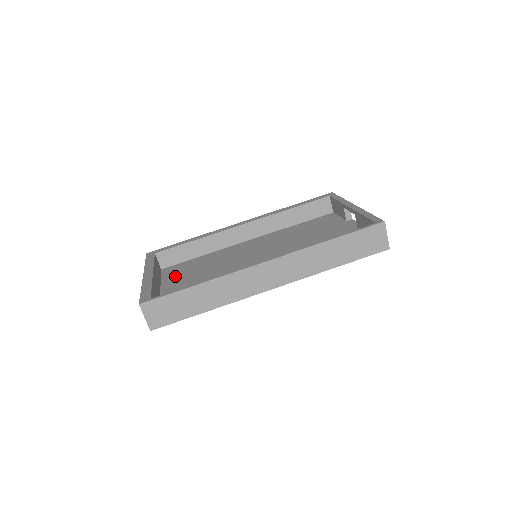
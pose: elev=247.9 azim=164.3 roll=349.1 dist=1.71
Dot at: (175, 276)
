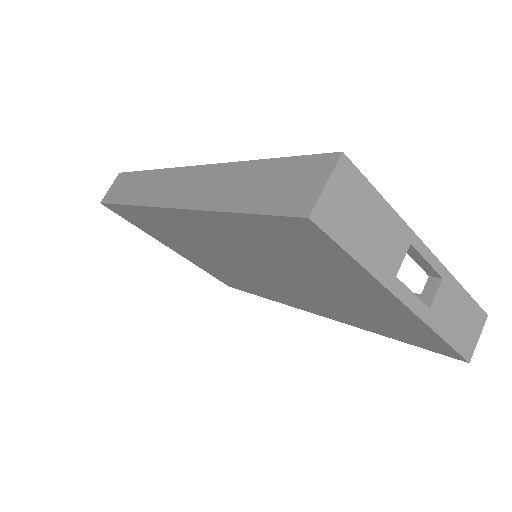
Dot at: occluded
